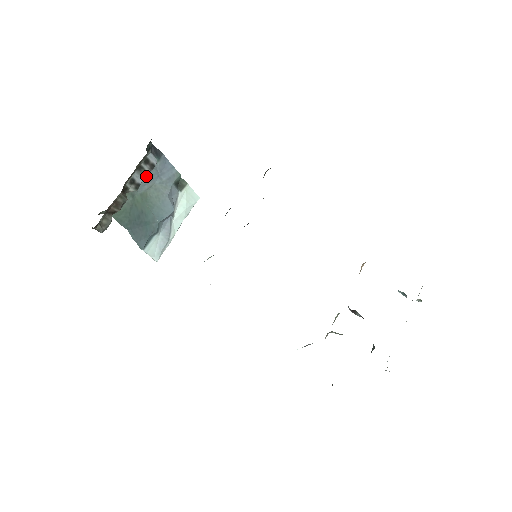
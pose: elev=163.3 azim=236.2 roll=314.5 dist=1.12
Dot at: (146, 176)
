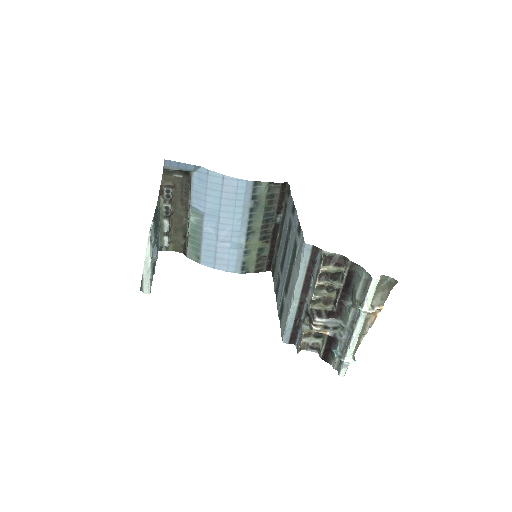
Dot at: (158, 241)
